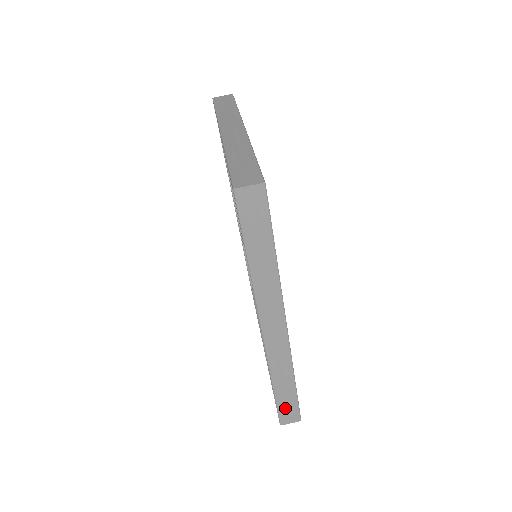
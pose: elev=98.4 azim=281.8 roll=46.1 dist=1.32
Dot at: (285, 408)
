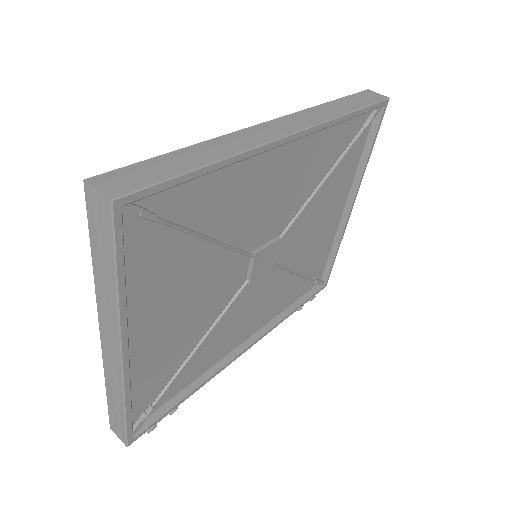
Dot at: (140, 171)
